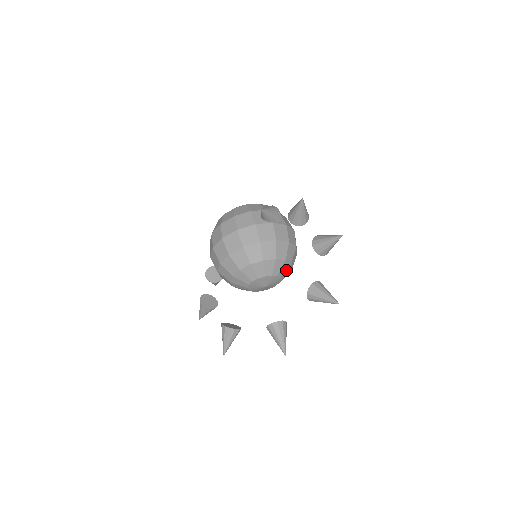
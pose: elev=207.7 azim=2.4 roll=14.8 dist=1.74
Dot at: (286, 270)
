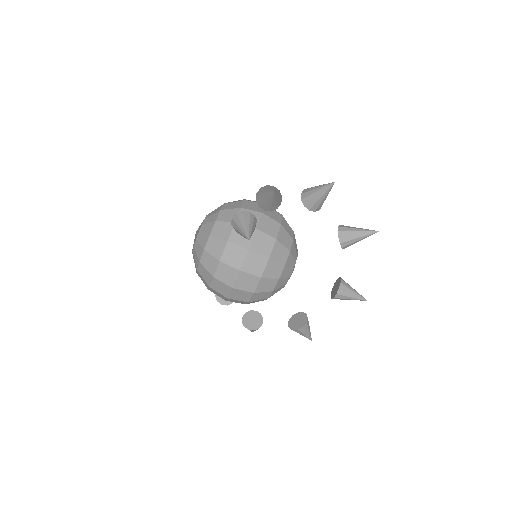
Dot at: (295, 242)
